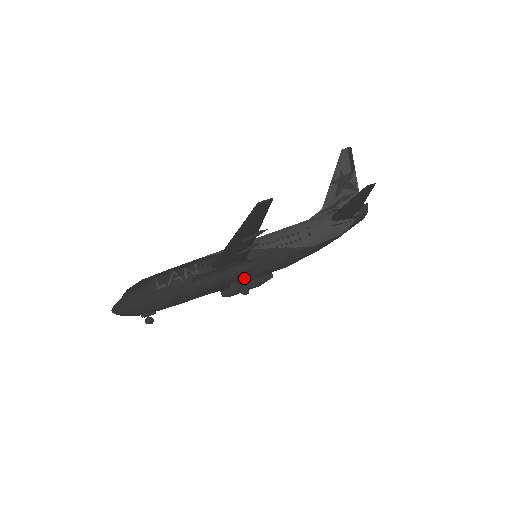
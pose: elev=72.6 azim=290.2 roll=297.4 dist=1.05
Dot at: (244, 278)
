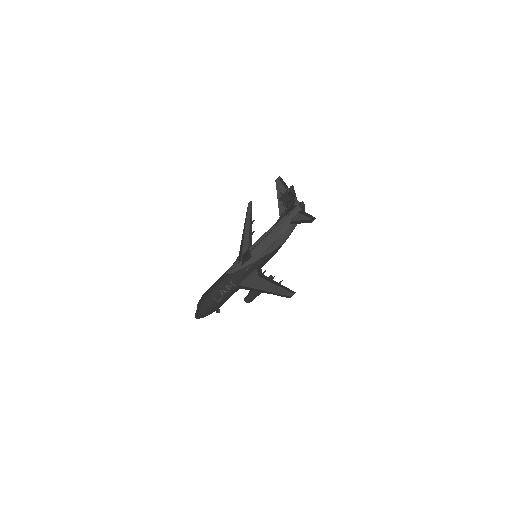
Dot at: occluded
